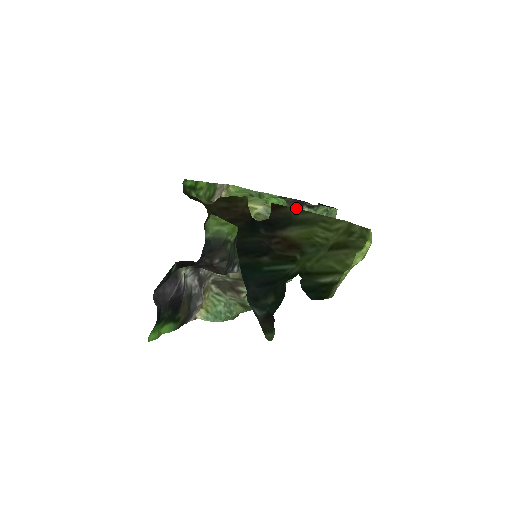
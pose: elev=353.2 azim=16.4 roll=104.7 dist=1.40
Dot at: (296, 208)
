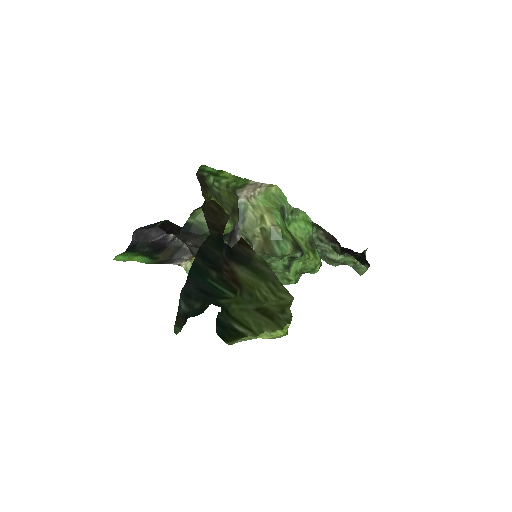
Dot at: (330, 241)
